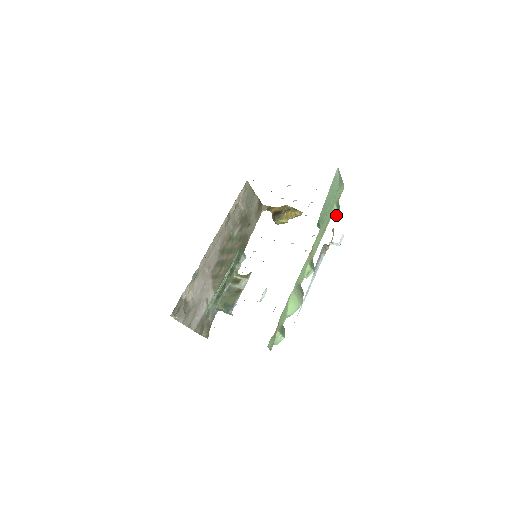
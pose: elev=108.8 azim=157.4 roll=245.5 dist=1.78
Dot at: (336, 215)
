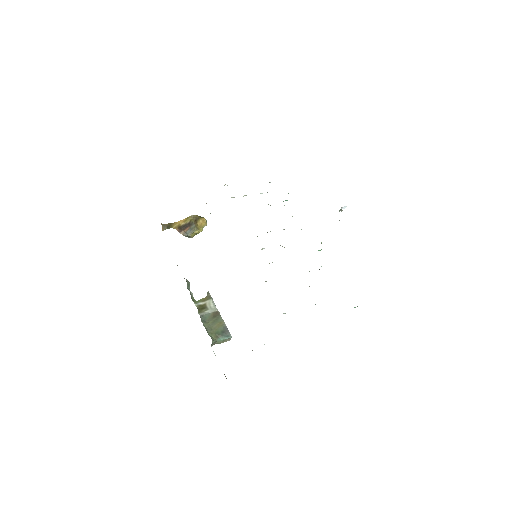
Dot at: occluded
